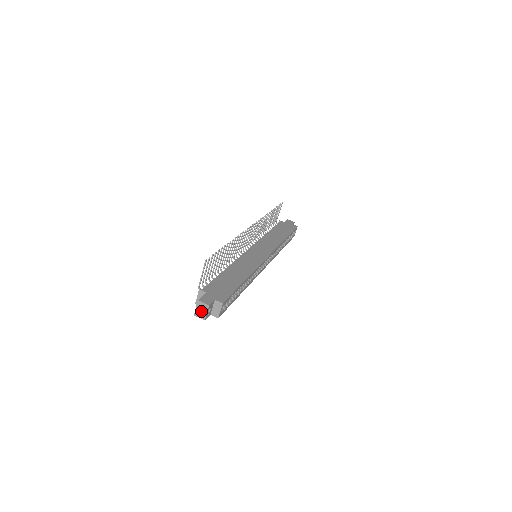
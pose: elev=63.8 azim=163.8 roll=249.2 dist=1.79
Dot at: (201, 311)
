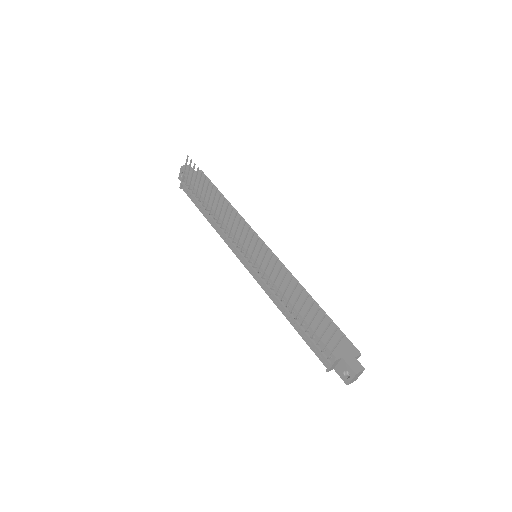
Dot at: (356, 378)
